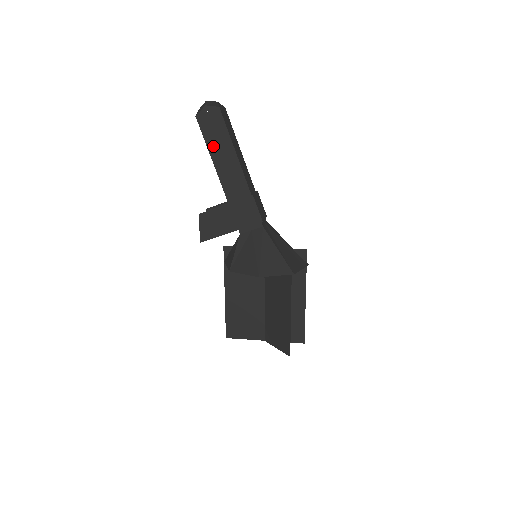
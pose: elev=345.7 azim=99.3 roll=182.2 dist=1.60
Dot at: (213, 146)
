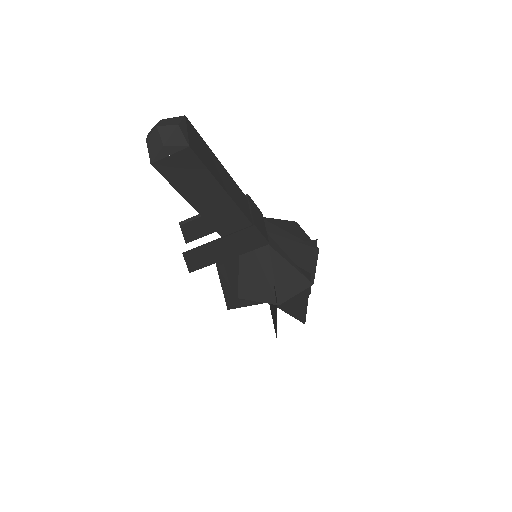
Dot at: (188, 190)
